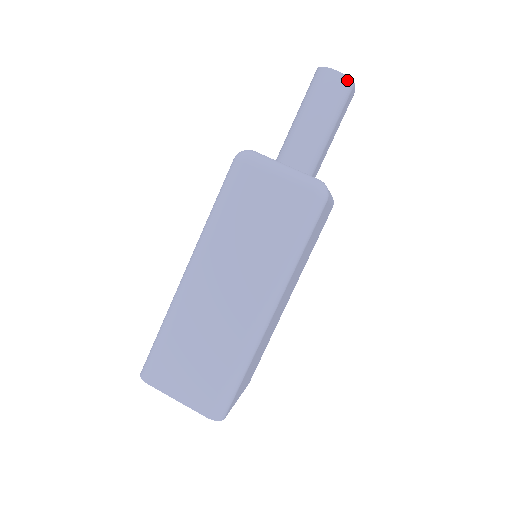
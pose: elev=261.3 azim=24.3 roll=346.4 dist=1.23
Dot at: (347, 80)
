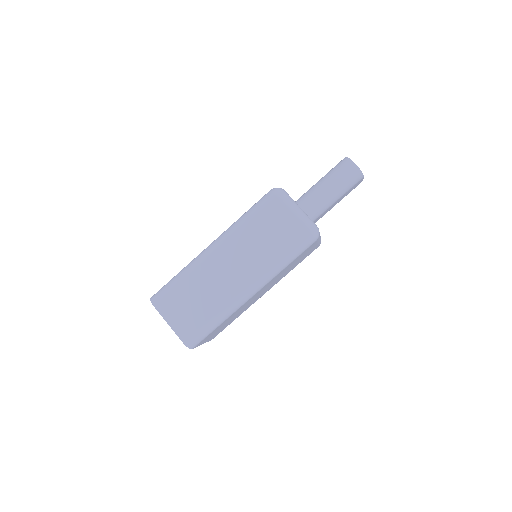
Dot at: (360, 173)
